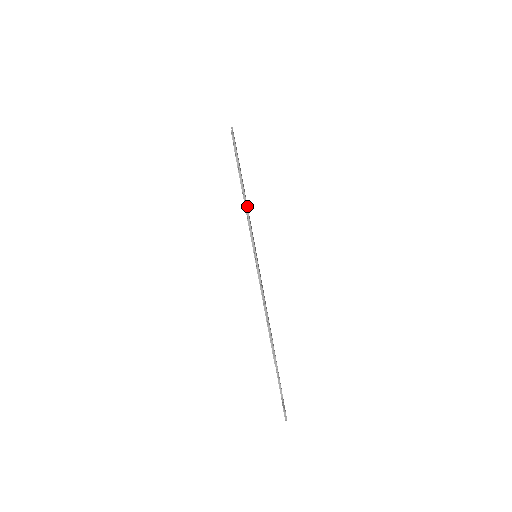
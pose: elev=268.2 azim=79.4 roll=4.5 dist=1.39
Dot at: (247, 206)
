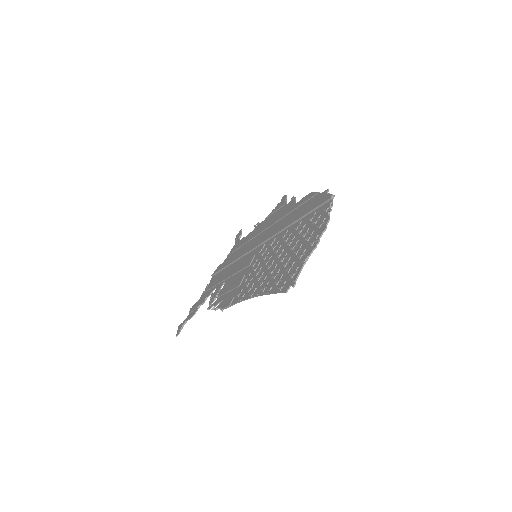
Dot at: (282, 243)
